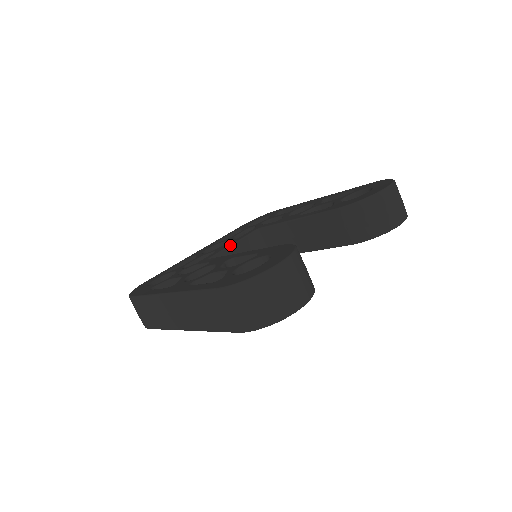
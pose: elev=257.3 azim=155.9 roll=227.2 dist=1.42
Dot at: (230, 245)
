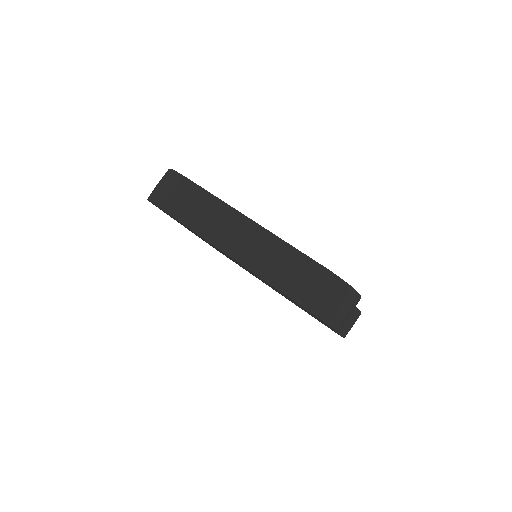
Dot at: occluded
